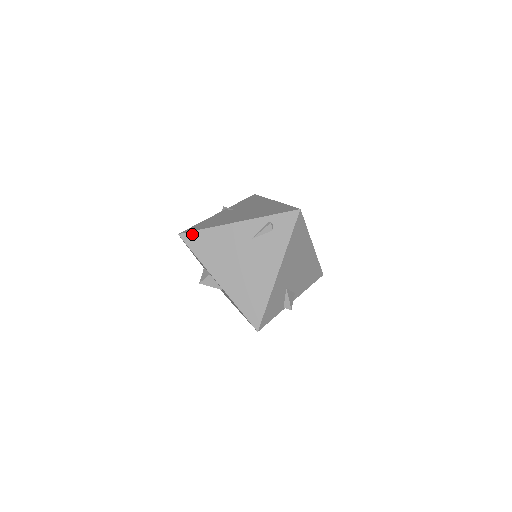
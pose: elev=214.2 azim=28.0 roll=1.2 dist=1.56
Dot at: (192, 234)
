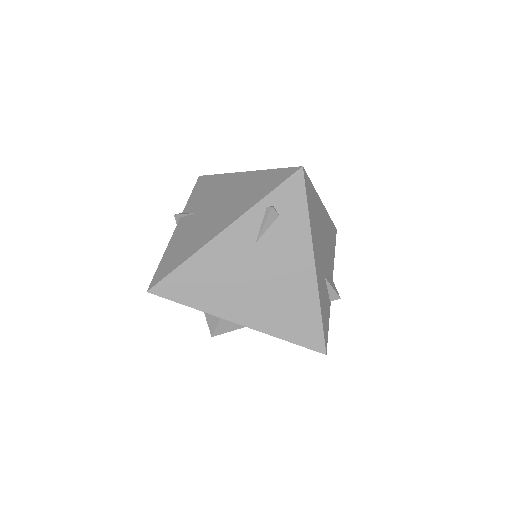
Dot at: (167, 281)
